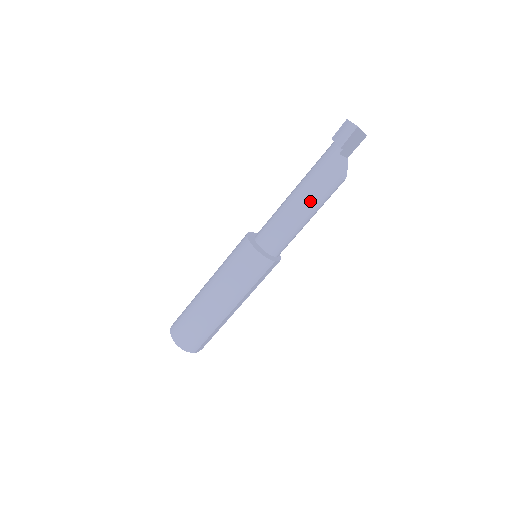
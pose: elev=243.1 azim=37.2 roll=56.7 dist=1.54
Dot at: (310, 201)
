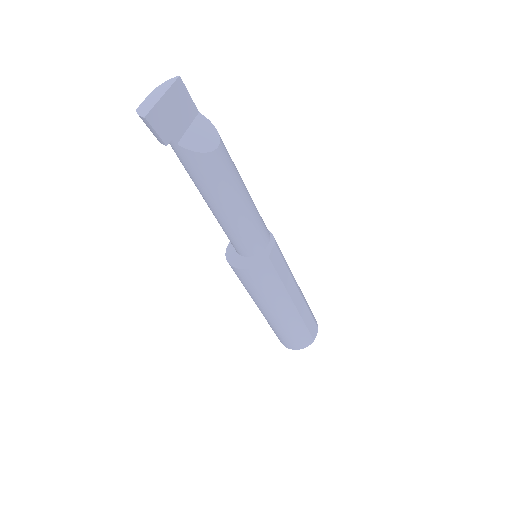
Dot at: (220, 197)
